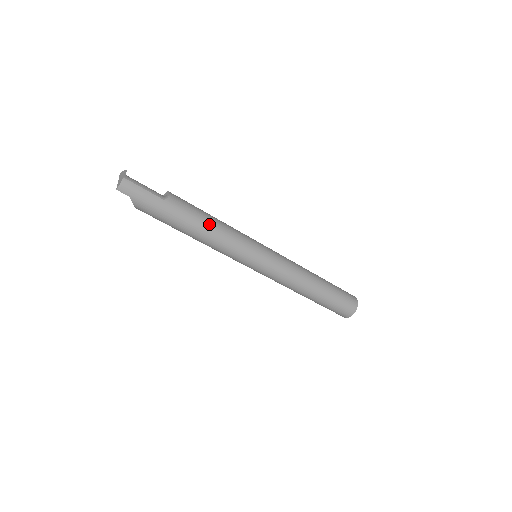
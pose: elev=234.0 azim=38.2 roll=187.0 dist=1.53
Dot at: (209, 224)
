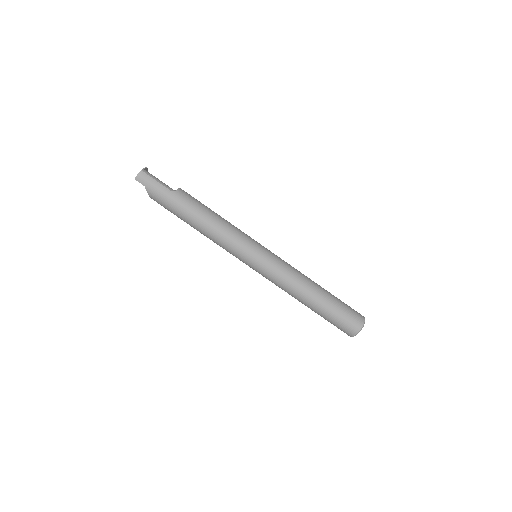
Dot at: (209, 217)
